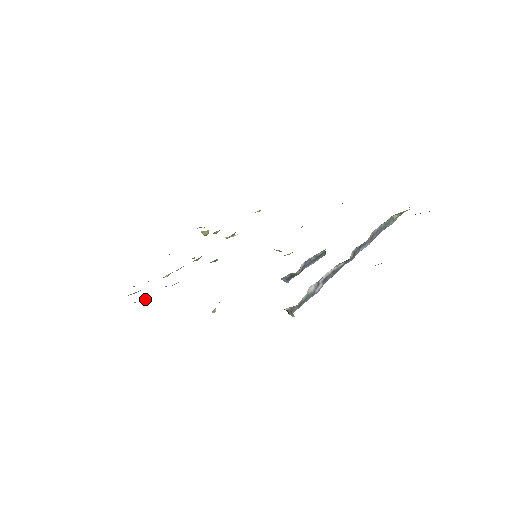
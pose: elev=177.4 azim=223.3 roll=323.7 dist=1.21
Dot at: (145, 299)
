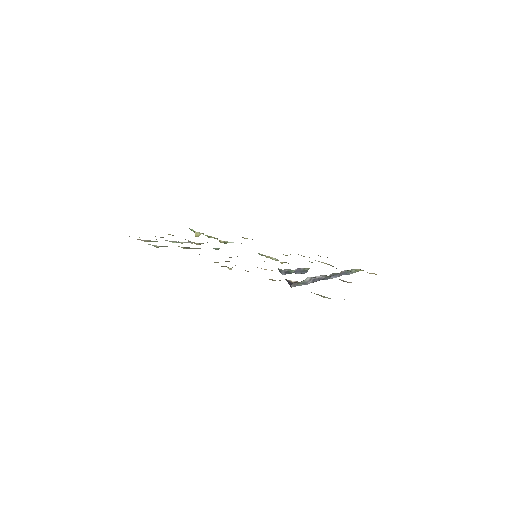
Dot at: (159, 246)
